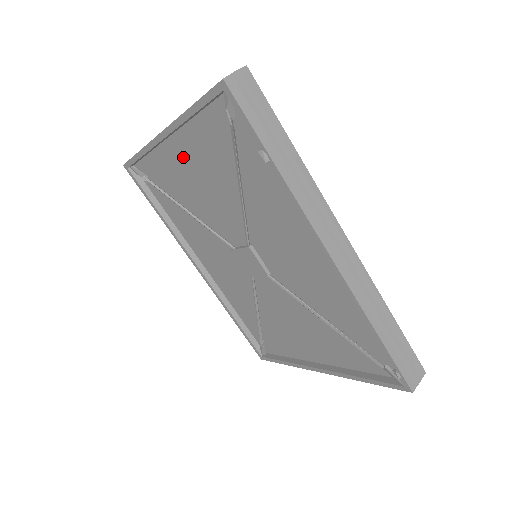
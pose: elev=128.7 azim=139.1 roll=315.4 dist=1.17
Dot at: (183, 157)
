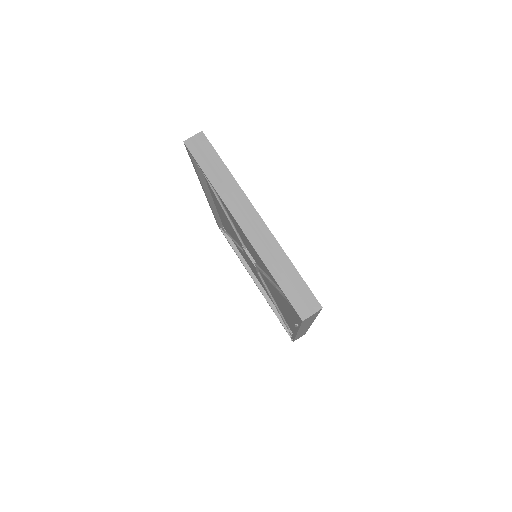
Dot at: occluded
